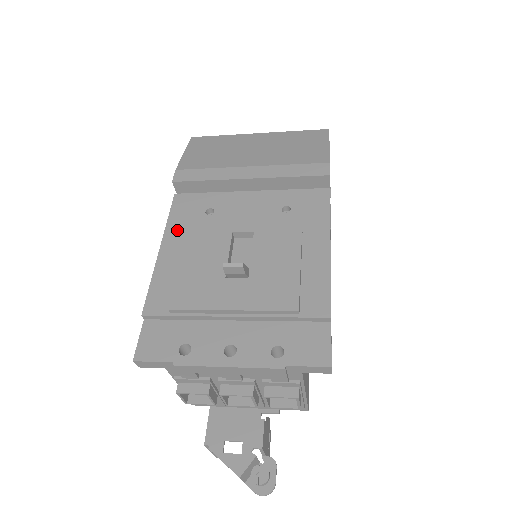
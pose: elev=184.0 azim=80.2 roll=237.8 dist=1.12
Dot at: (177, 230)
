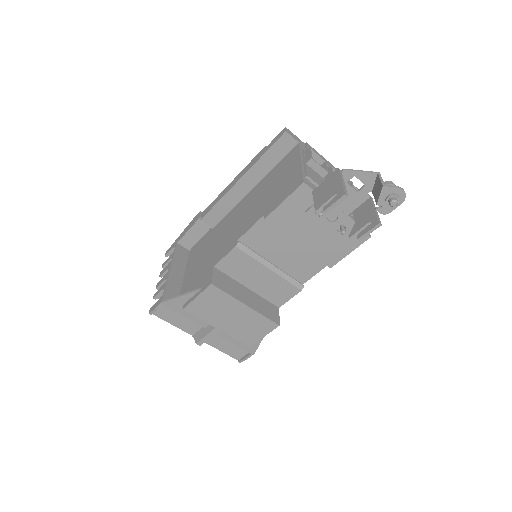
Dot at: occluded
